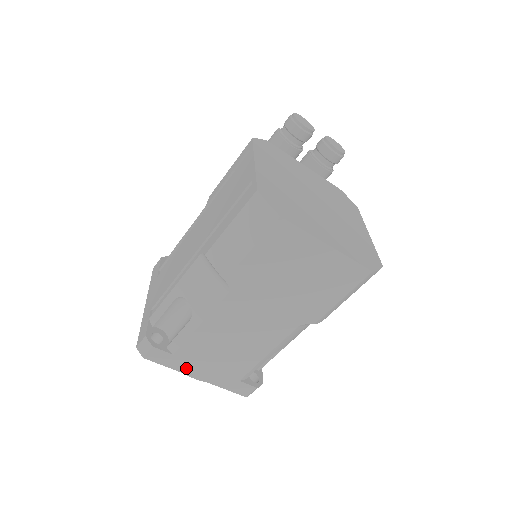
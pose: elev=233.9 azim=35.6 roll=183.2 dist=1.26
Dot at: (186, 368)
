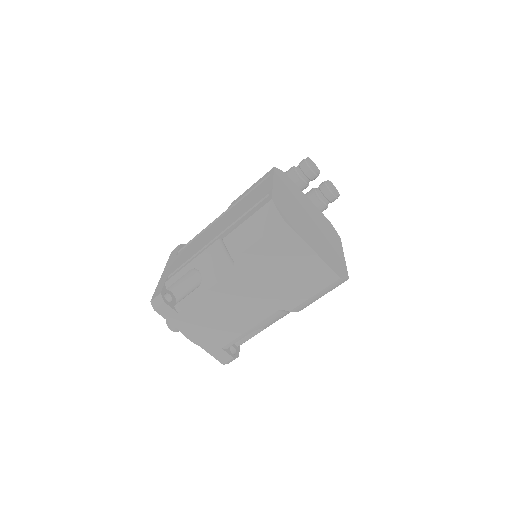
Dot at: (184, 327)
